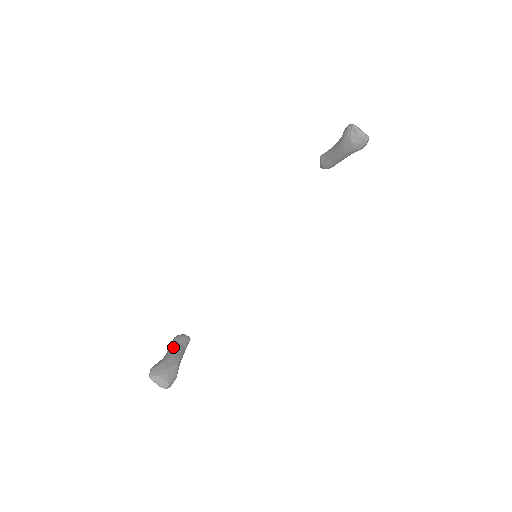
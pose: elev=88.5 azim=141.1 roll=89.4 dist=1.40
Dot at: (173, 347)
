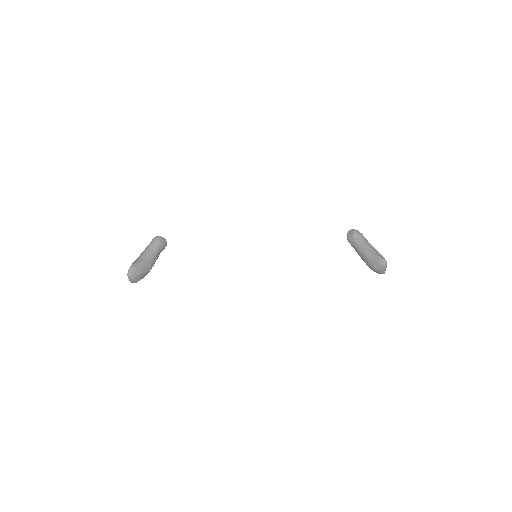
Dot at: (154, 252)
